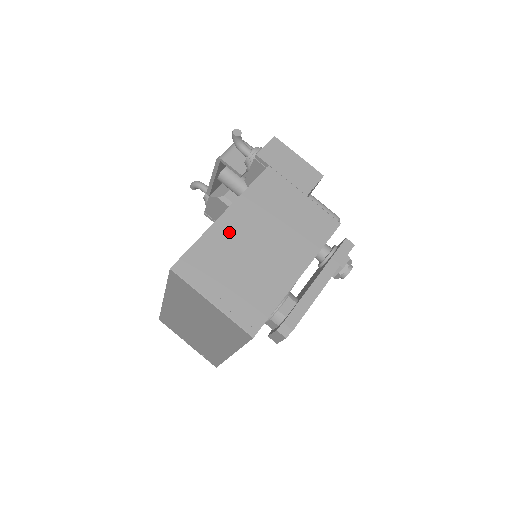
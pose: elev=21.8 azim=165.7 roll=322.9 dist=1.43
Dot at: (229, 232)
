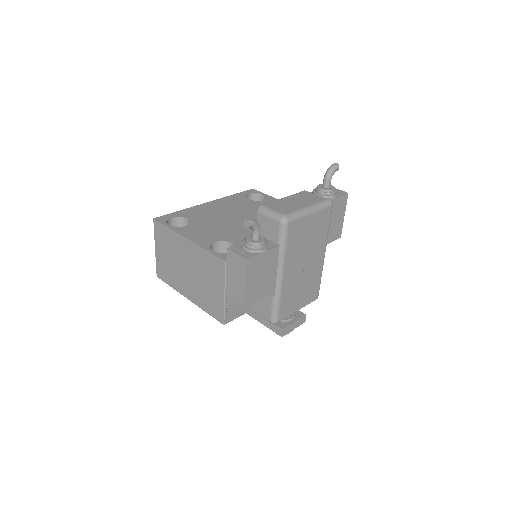
Dot at: (181, 246)
